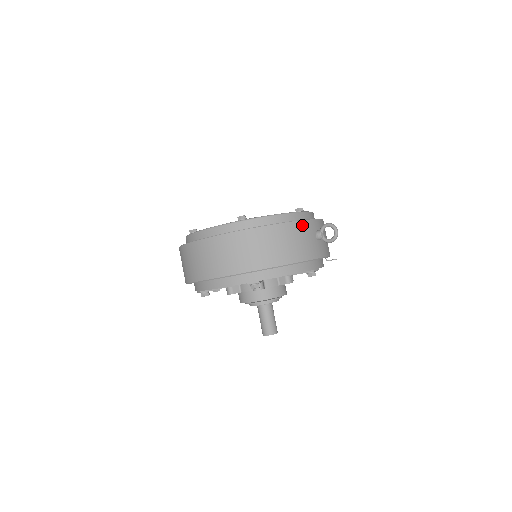
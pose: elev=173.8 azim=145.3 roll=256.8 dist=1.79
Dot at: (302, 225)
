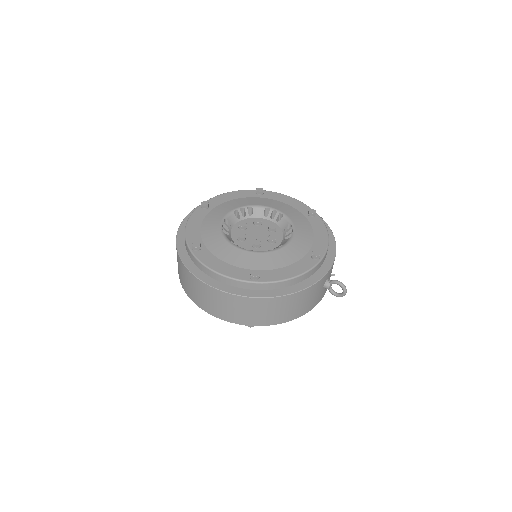
Dot at: (314, 287)
